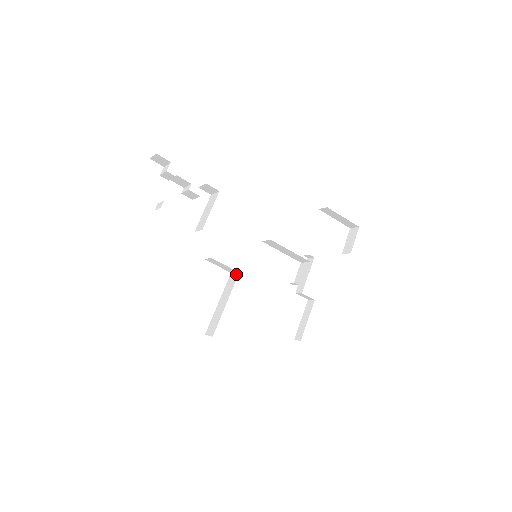
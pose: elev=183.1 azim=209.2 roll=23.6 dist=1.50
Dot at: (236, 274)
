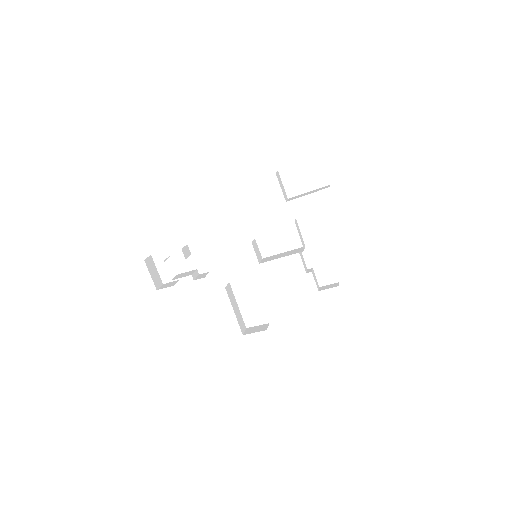
Dot at: occluded
